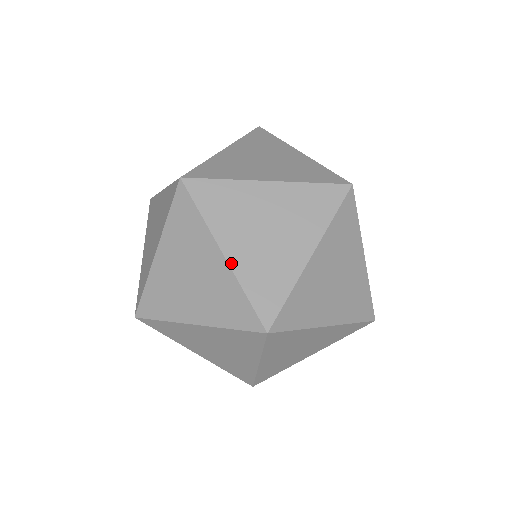
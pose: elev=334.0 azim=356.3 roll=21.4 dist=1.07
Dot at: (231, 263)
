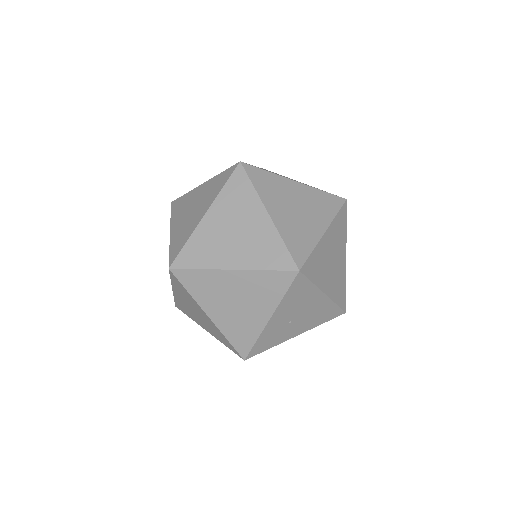
Dot at: (201, 223)
